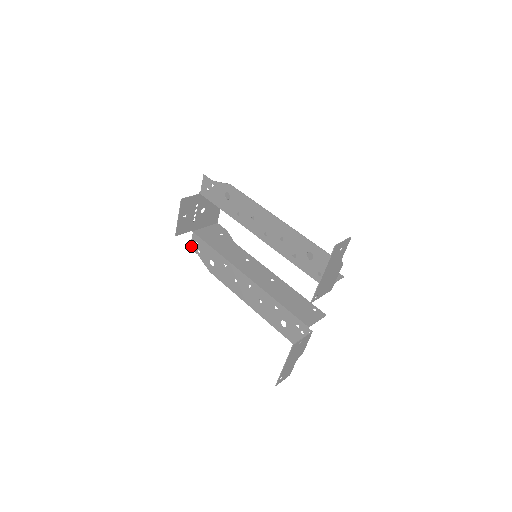
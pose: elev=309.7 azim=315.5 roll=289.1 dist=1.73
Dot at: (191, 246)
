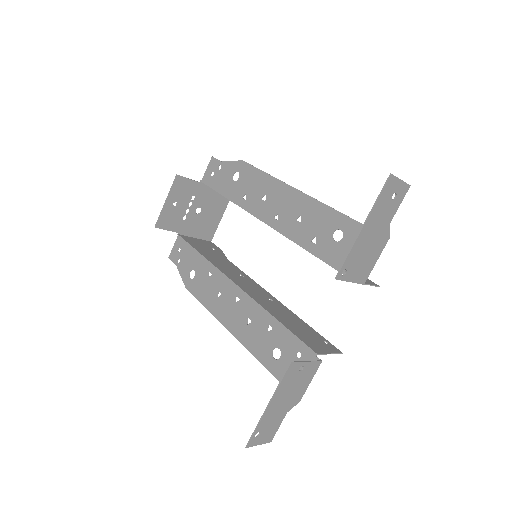
Dot at: (170, 255)
